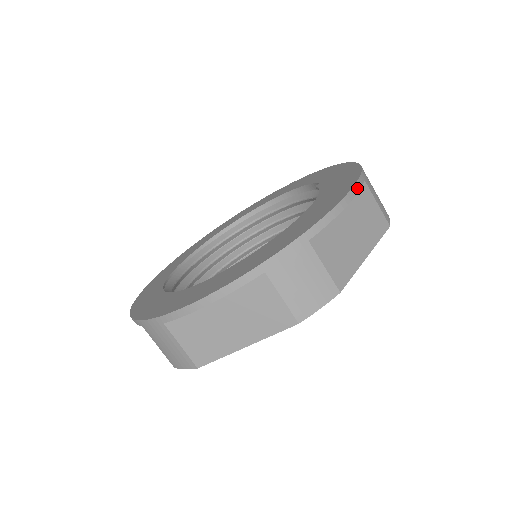
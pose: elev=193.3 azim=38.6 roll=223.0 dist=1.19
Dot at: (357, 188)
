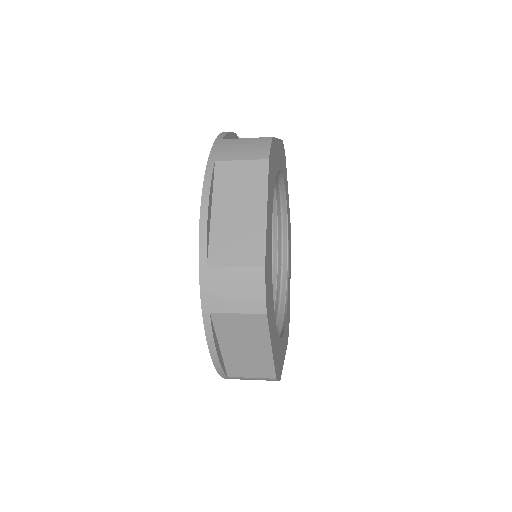
Dot at: (210, 337)
